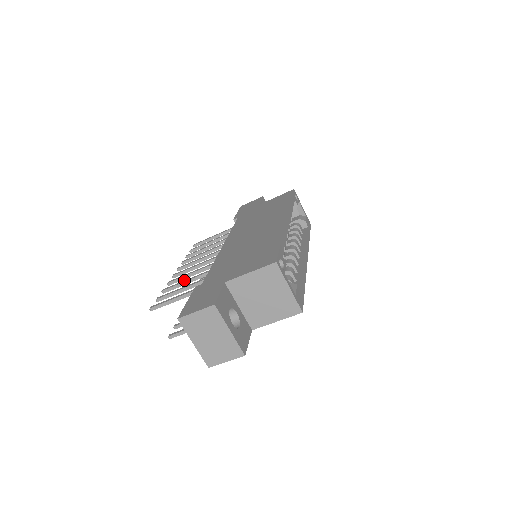
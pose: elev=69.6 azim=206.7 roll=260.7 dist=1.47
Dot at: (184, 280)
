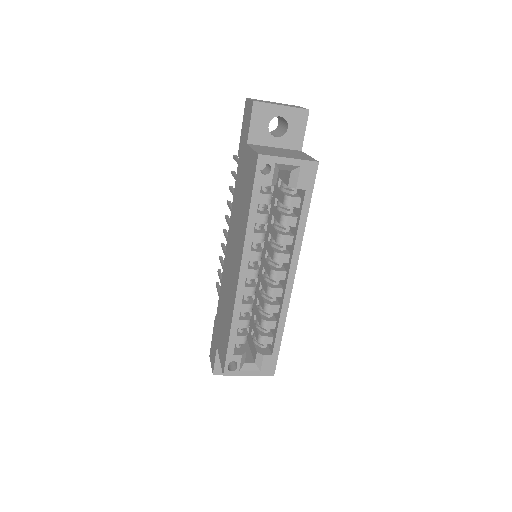
Dot at: (222, 265)
